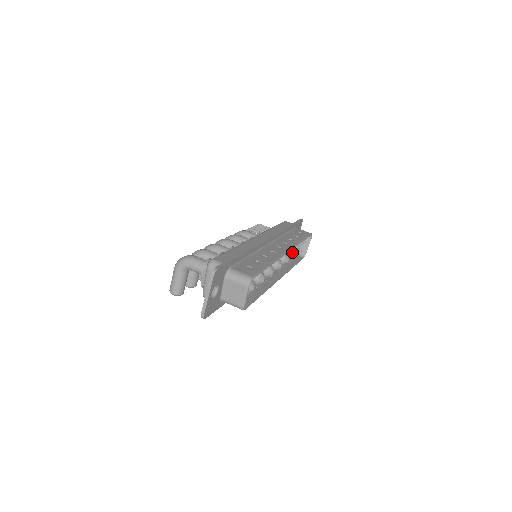
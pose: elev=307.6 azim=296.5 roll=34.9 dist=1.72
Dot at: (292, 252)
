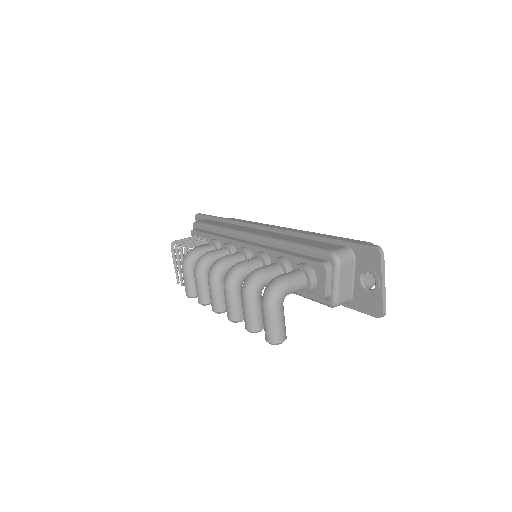
Dot at: occluded
